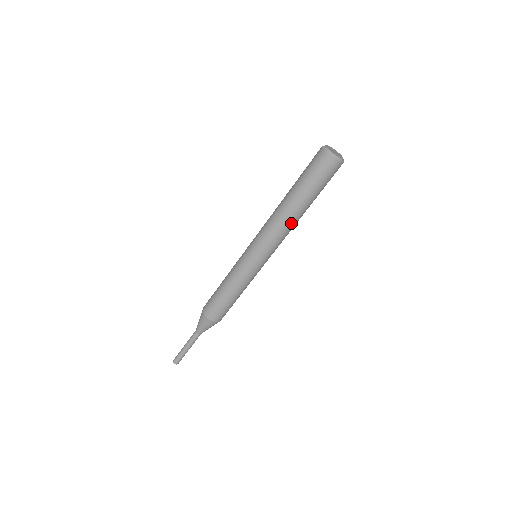
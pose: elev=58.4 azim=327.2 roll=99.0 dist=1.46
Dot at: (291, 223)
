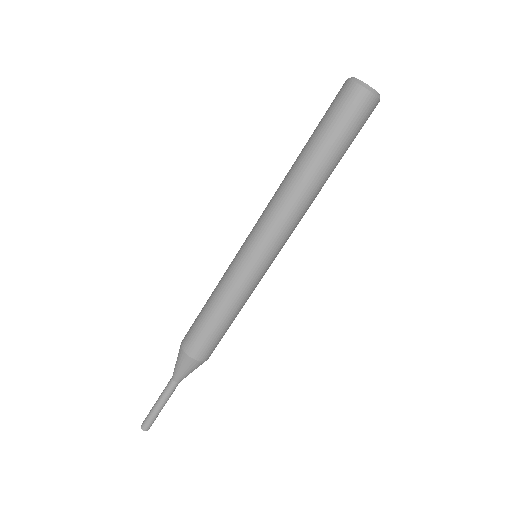
Dot at: (311, 200)
